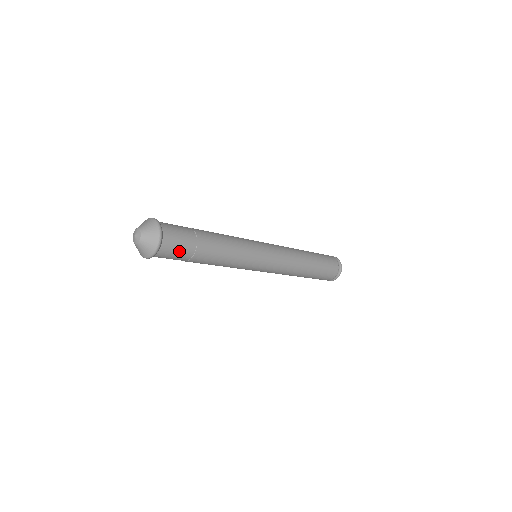
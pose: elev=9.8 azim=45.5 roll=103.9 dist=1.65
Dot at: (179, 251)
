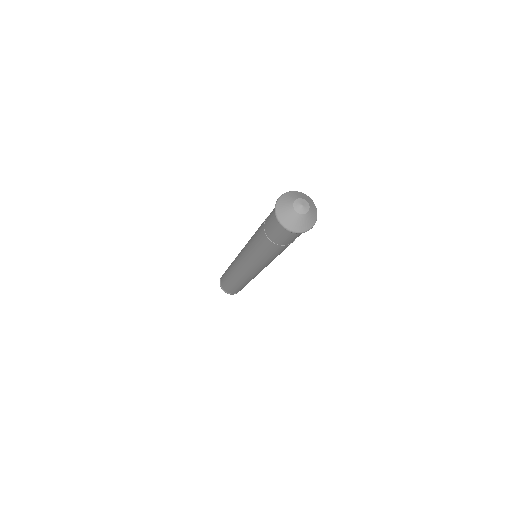
Dot at: (286, 239)
